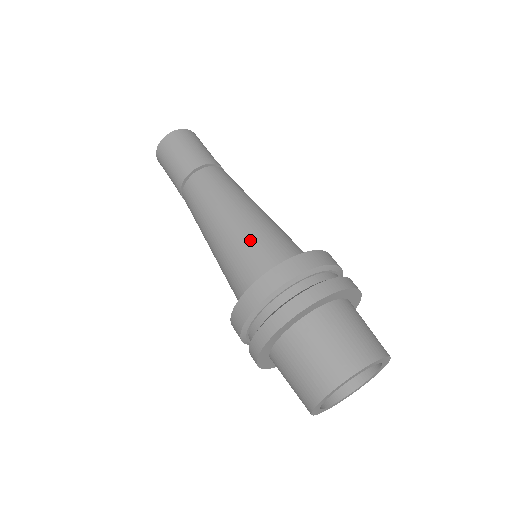
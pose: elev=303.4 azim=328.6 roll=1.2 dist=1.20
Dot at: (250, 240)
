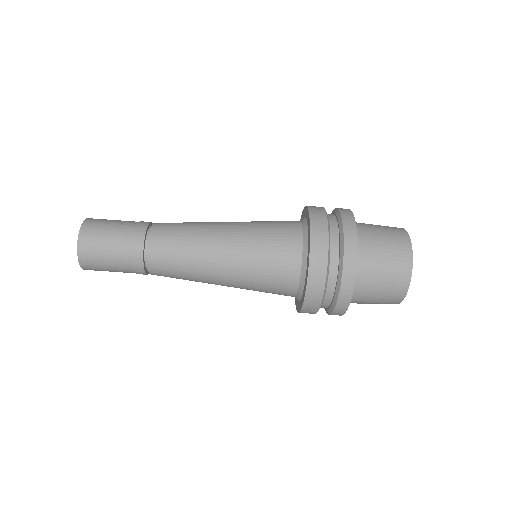
Dot at: occluded
